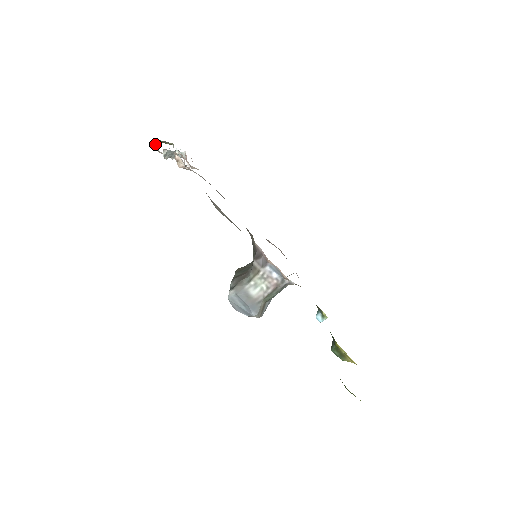
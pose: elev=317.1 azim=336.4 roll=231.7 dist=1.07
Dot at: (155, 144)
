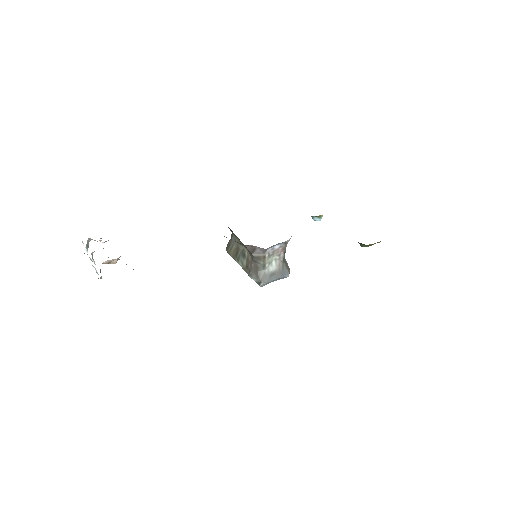
Dot at: occluded
